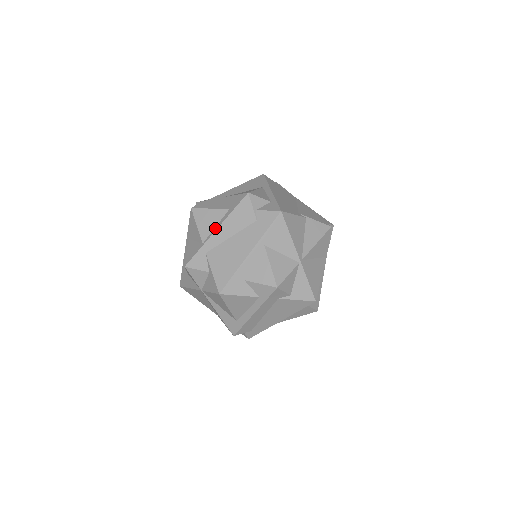
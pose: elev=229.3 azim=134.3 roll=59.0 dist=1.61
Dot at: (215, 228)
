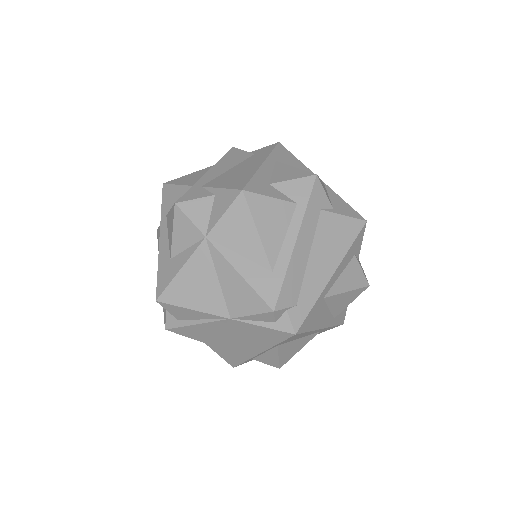
Dot at: (204, 174)
